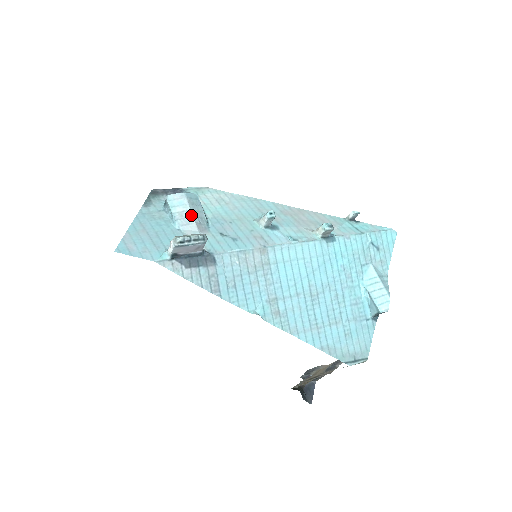
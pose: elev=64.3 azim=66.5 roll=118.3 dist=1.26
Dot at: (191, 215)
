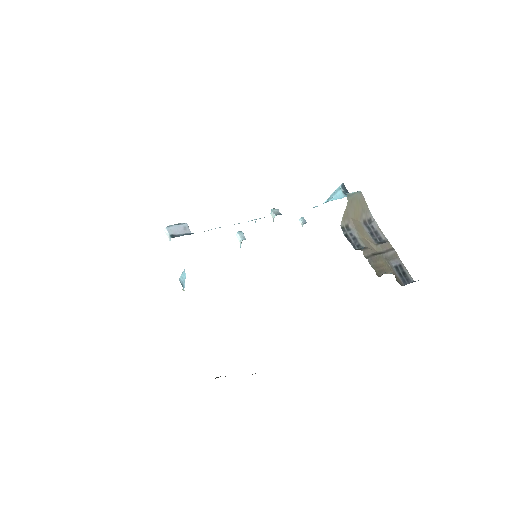
Dot at: occluded
